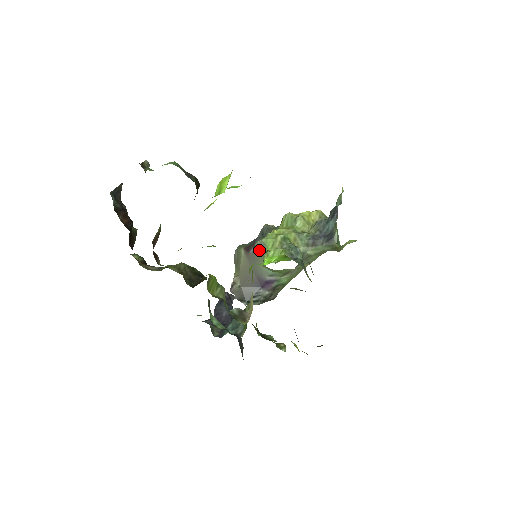
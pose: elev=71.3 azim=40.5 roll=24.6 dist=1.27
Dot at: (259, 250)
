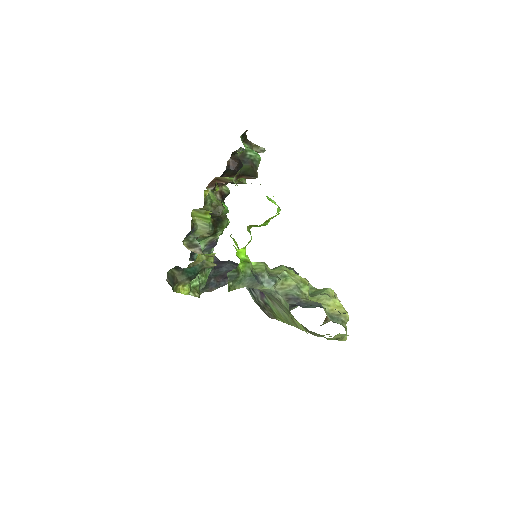
Dot at: (275, 267)
